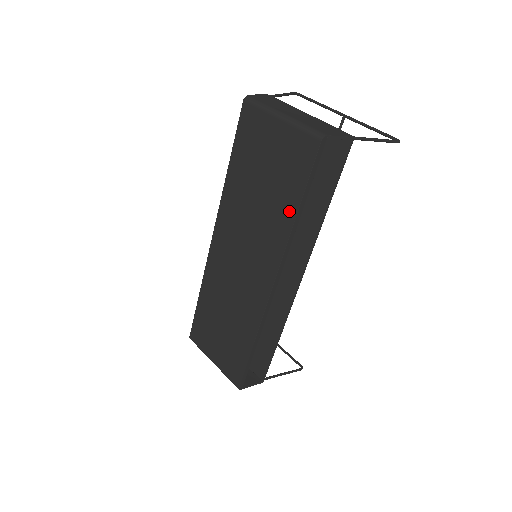
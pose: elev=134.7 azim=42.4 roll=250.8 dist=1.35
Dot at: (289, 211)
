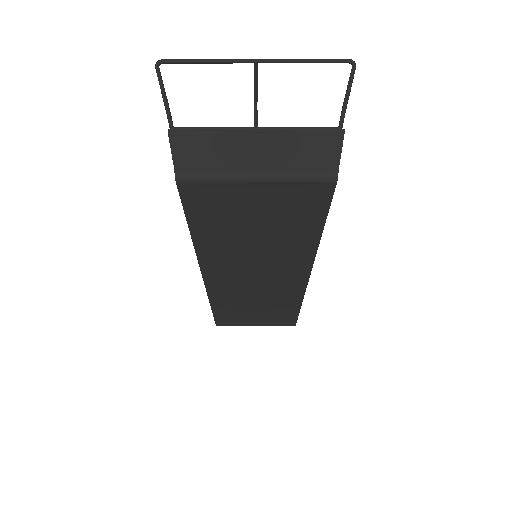
Dot at: (309, 237)
